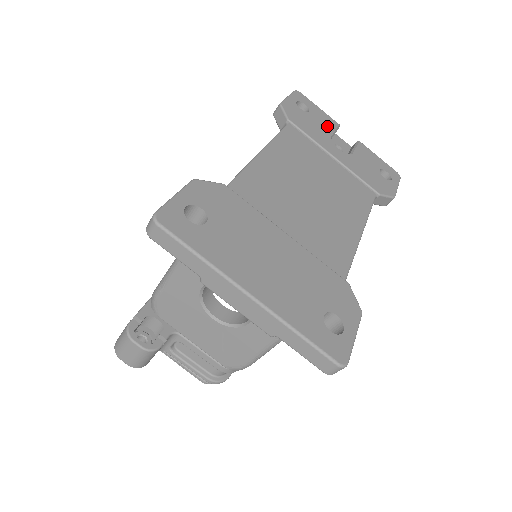
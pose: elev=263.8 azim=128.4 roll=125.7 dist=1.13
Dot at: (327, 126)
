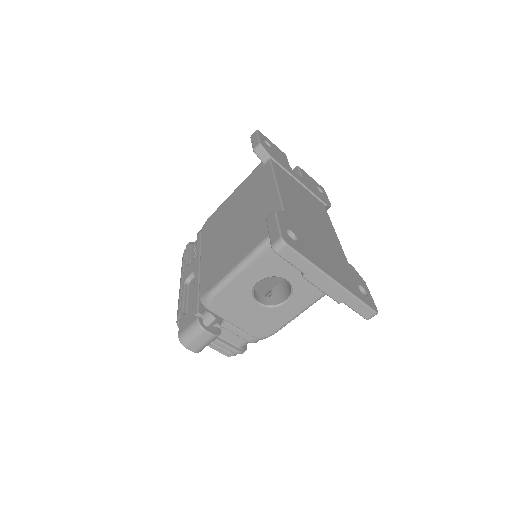
Dot at: (283, 157)
